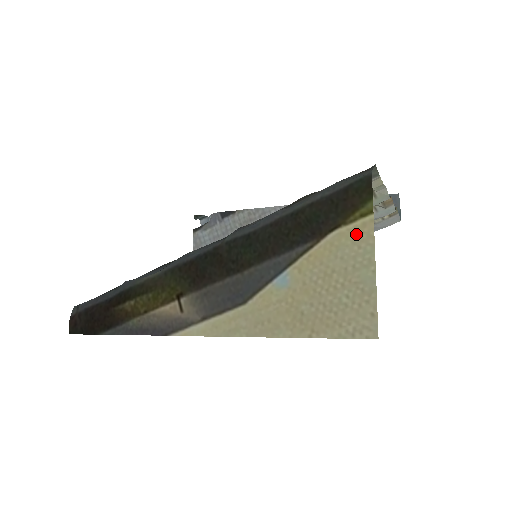
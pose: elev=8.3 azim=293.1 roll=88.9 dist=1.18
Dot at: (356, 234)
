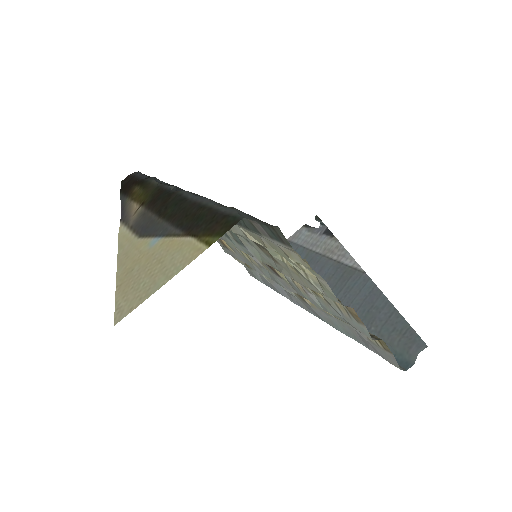
Dot at: (191, 251)
